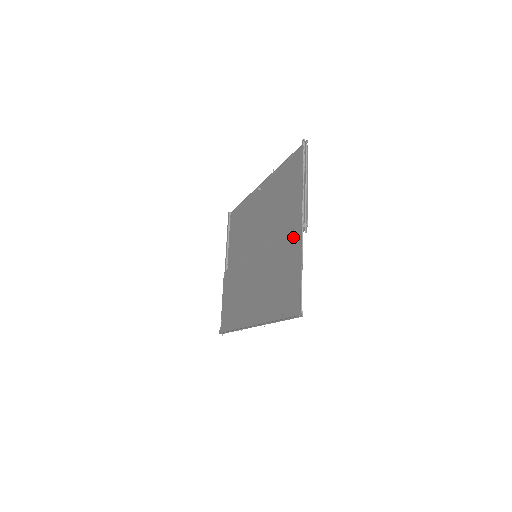
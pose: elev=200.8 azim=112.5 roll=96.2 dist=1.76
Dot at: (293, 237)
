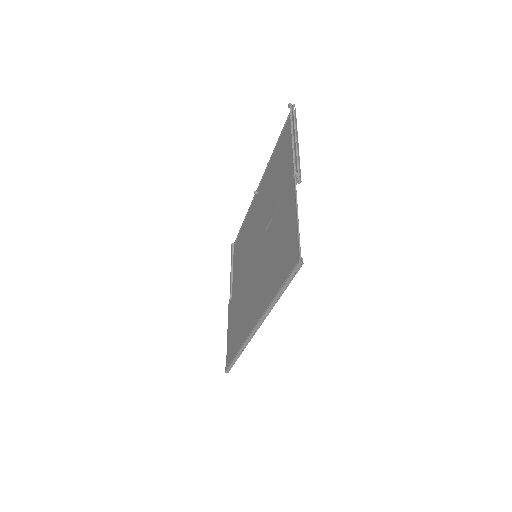
Dot at: (287, 195)
